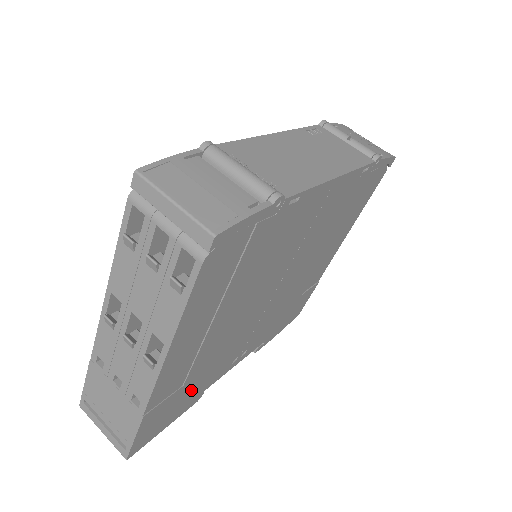
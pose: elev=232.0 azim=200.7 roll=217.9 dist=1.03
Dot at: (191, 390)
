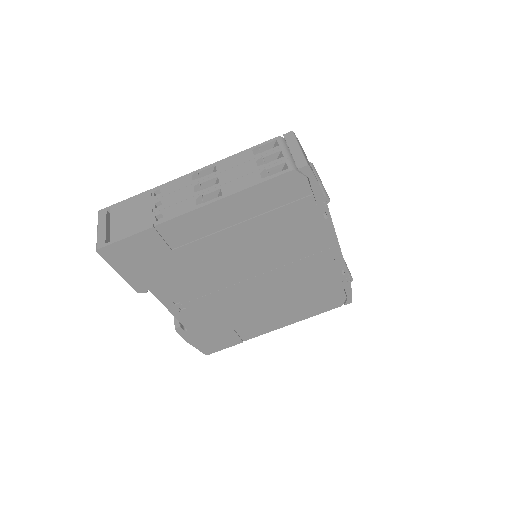
Dot at: (160, 268)
